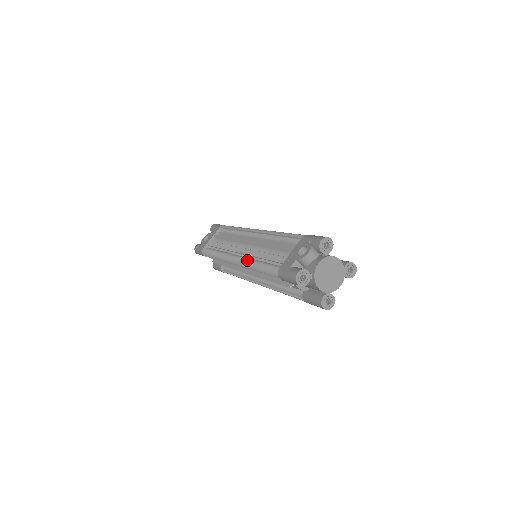
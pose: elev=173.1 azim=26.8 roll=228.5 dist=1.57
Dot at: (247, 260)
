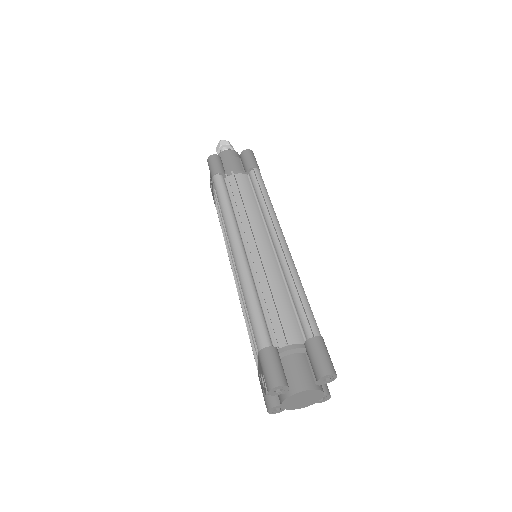
Dot at: occluded
